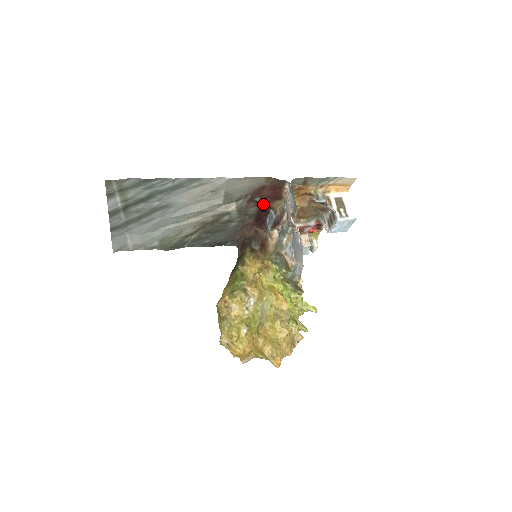
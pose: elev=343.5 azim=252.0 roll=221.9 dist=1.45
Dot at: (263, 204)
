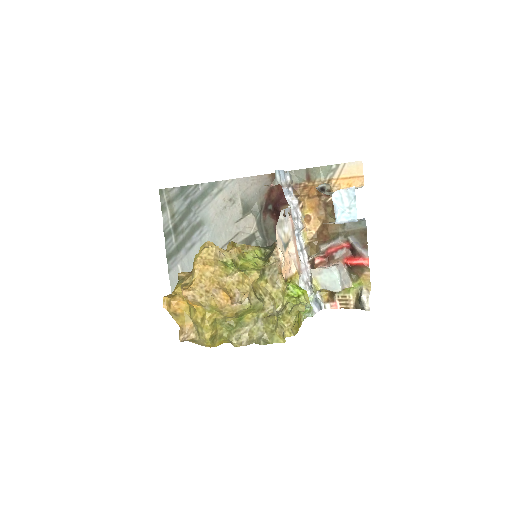
Dot at: (275, 212)
